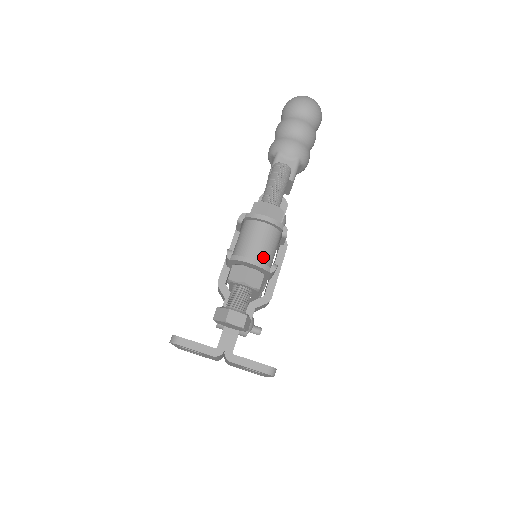
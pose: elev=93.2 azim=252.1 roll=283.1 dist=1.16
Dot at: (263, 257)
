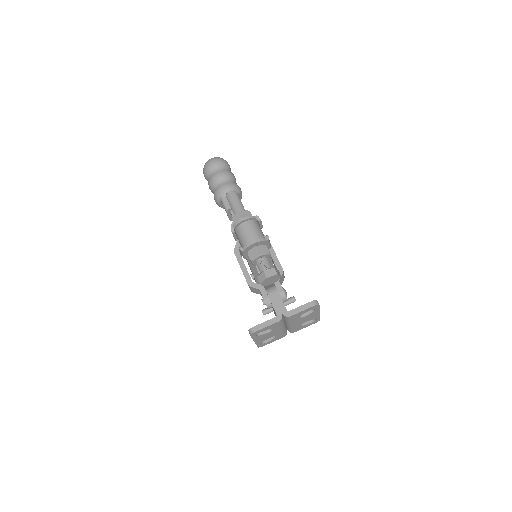
Dot at: (258, 237)
